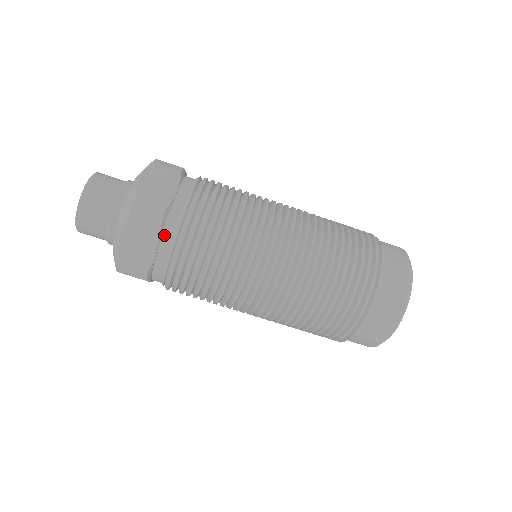
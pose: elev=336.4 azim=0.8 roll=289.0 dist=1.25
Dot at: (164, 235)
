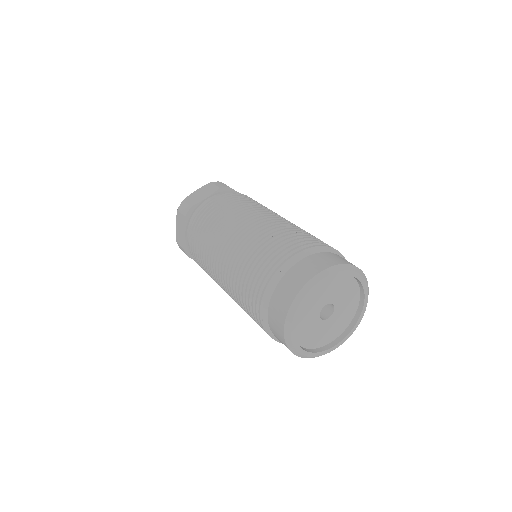
Dot at: (189, 224)
